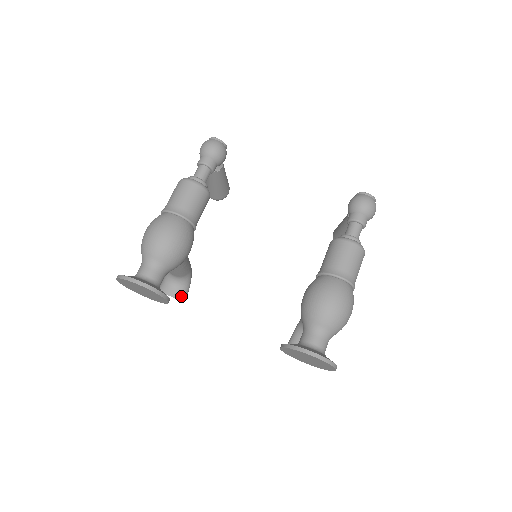
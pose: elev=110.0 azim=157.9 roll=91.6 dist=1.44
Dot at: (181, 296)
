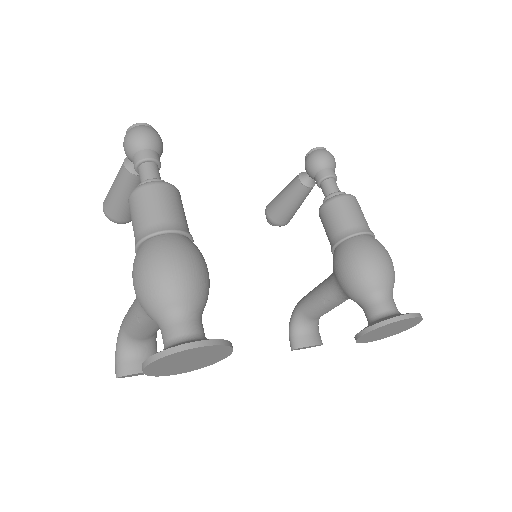
Dot at: occluded
